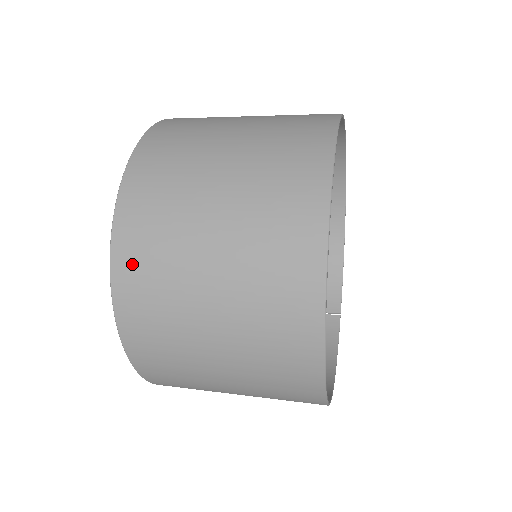
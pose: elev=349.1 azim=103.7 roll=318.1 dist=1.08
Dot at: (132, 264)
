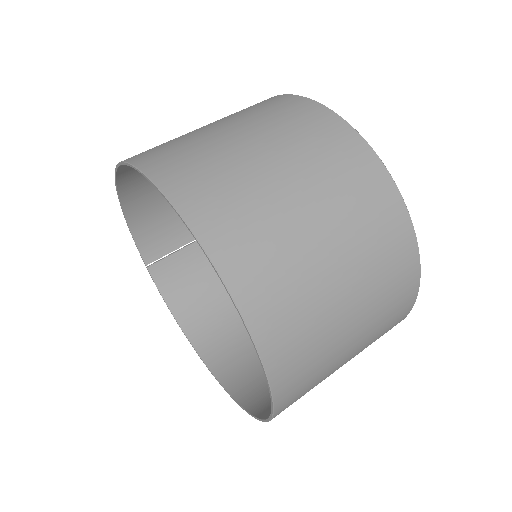
Dot at: (292, 400)
